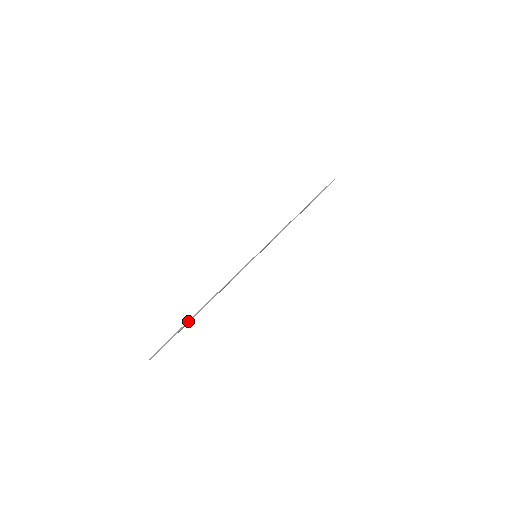
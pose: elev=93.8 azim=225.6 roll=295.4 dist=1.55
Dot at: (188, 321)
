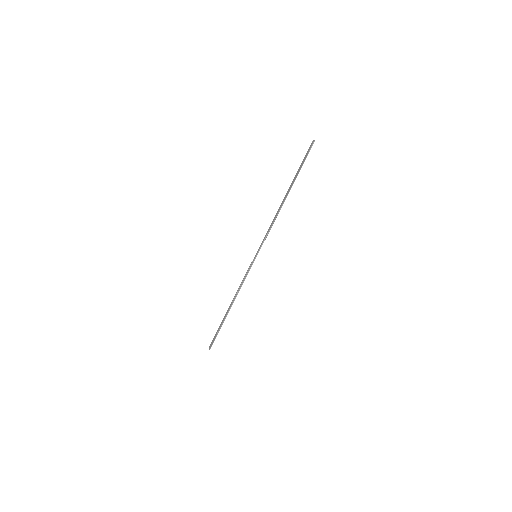
Dot at: (223, 321)
